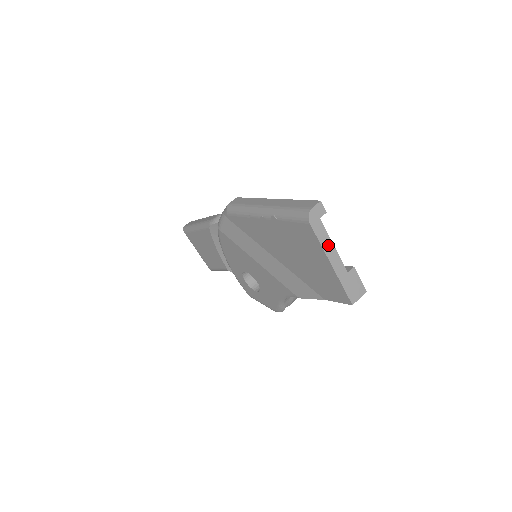
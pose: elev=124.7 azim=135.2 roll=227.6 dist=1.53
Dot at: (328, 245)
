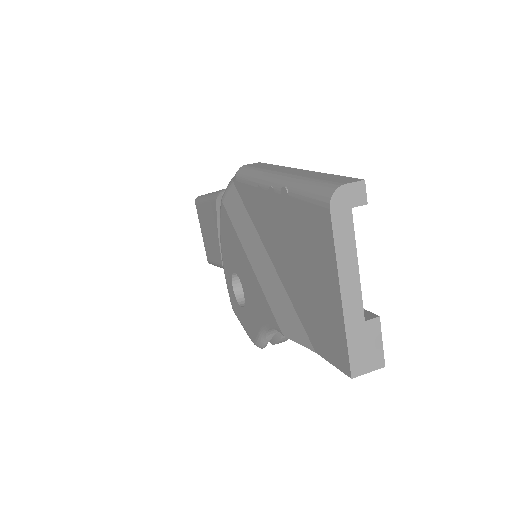
Dot at: (348, 259)
